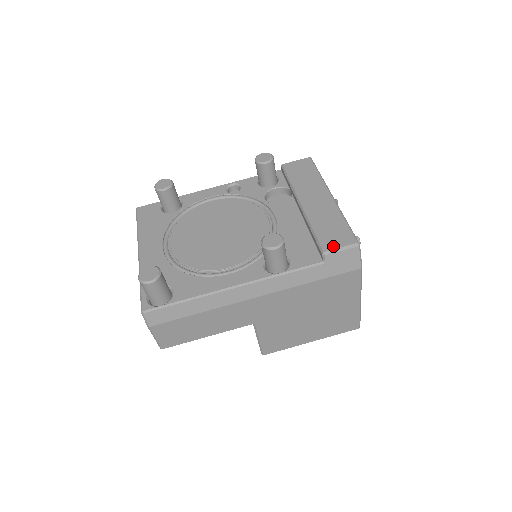
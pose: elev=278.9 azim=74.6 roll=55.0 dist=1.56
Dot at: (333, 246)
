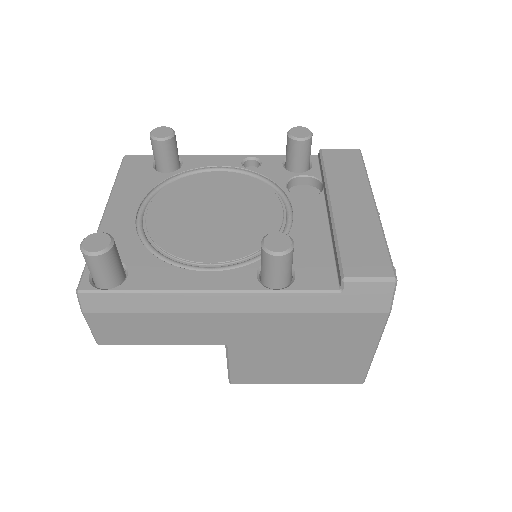
Dot at: (359, 272)
